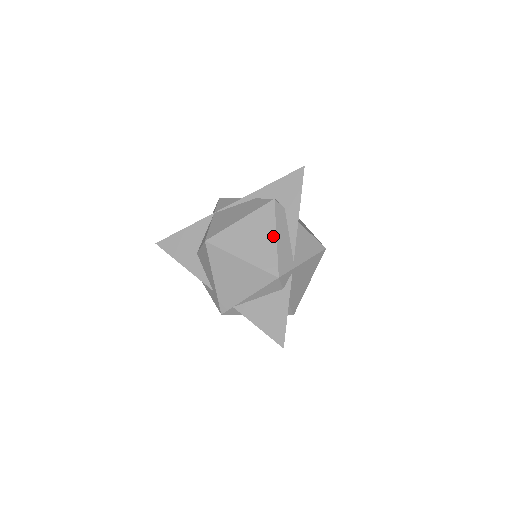
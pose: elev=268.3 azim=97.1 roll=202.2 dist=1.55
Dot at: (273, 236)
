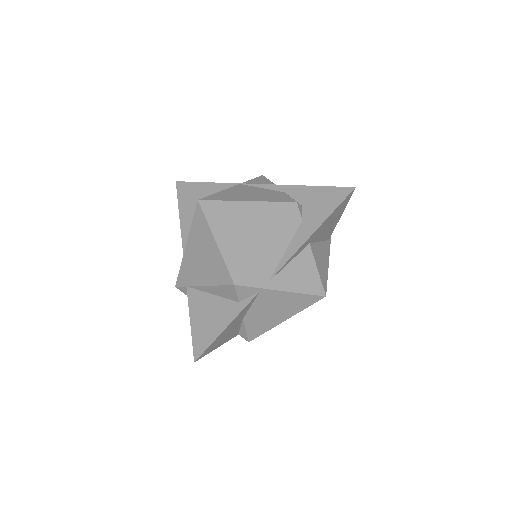
Dot at: (264, 239)
